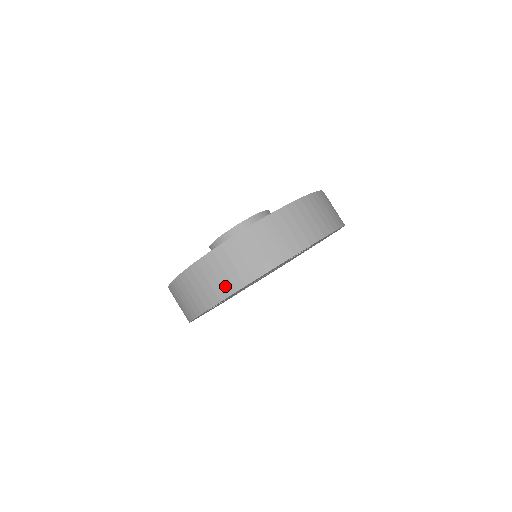
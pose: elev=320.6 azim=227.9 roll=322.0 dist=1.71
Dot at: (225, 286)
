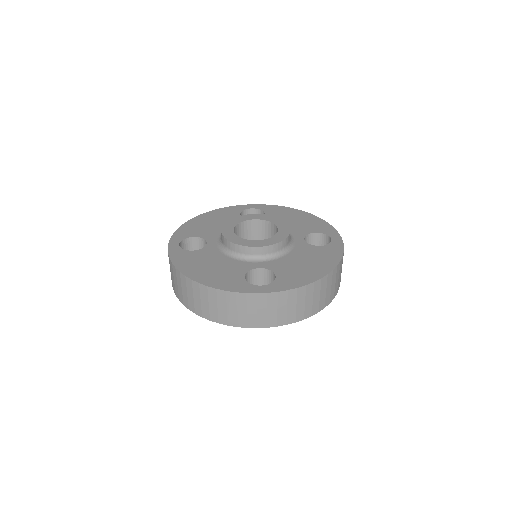
Dot at: (184, 299)
